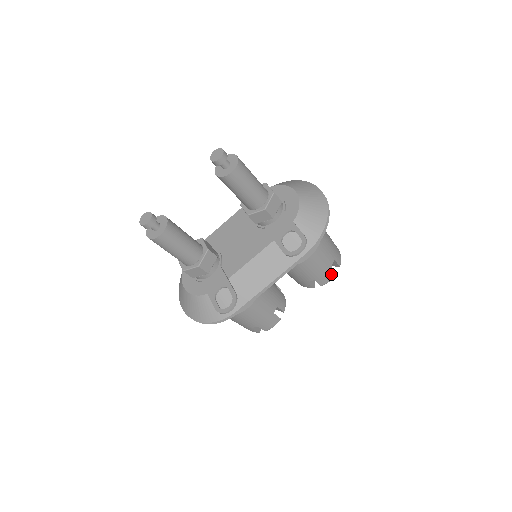
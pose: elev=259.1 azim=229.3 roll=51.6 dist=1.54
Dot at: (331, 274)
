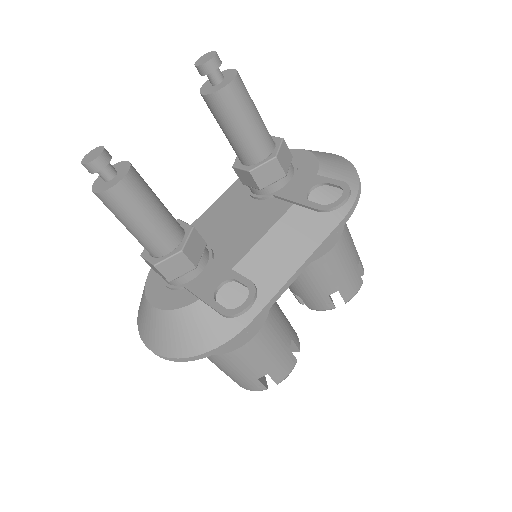
Dot at: (357, 282)
